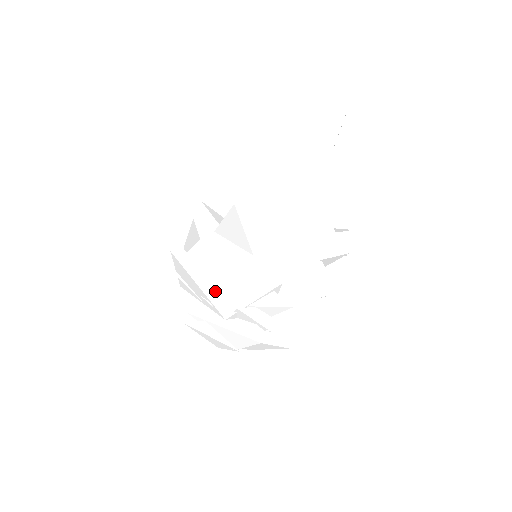
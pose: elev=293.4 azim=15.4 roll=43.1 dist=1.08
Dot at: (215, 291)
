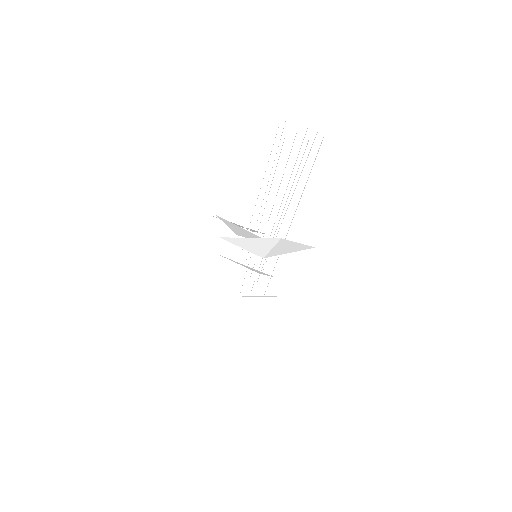
Dot at: occluded
